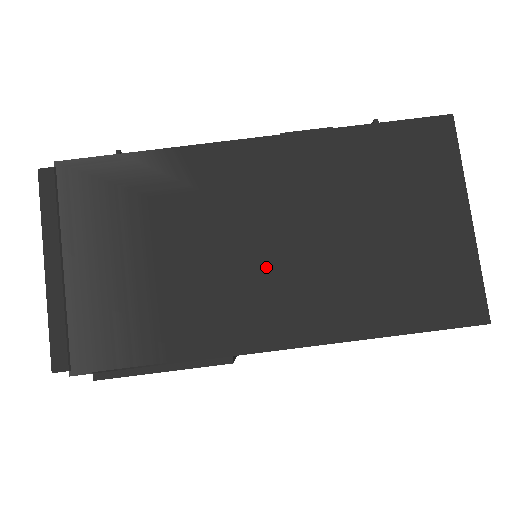
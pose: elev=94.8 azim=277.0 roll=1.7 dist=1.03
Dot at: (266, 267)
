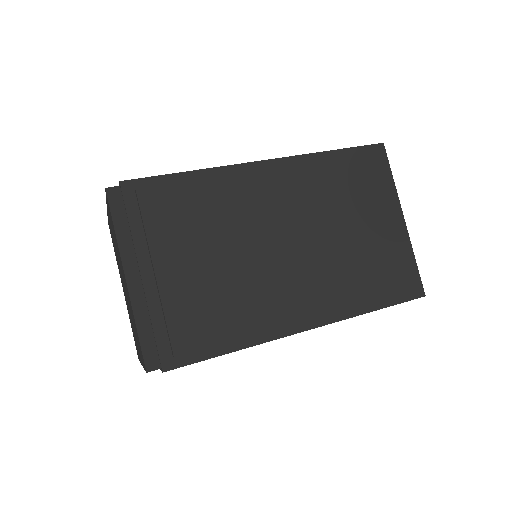
Dot at: occluded
